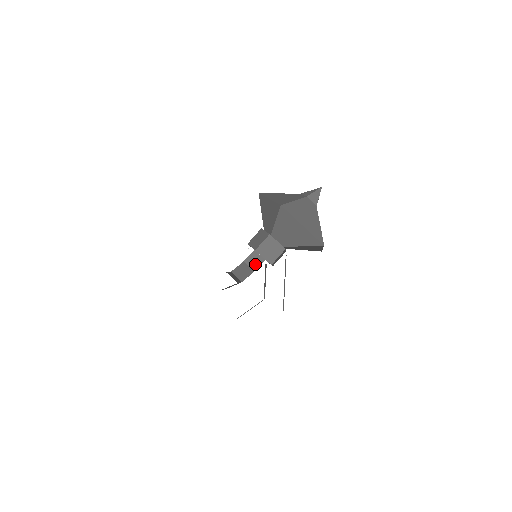
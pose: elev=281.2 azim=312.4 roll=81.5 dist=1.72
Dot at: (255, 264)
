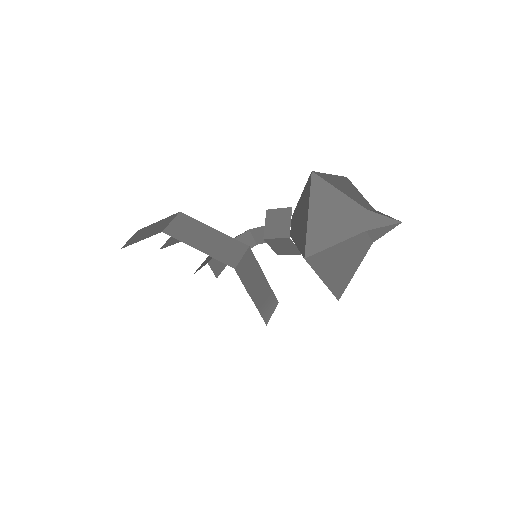
Dot at: (262, 238)
